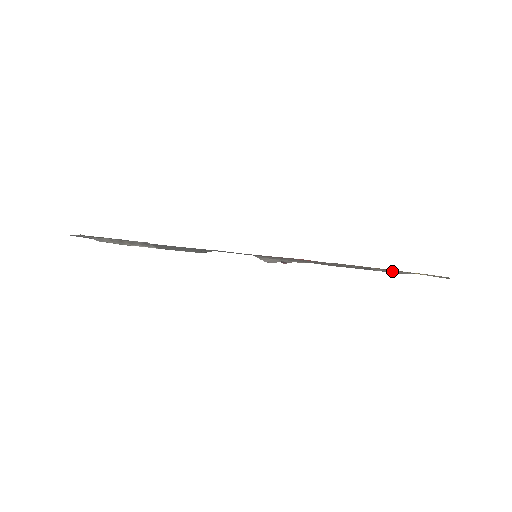
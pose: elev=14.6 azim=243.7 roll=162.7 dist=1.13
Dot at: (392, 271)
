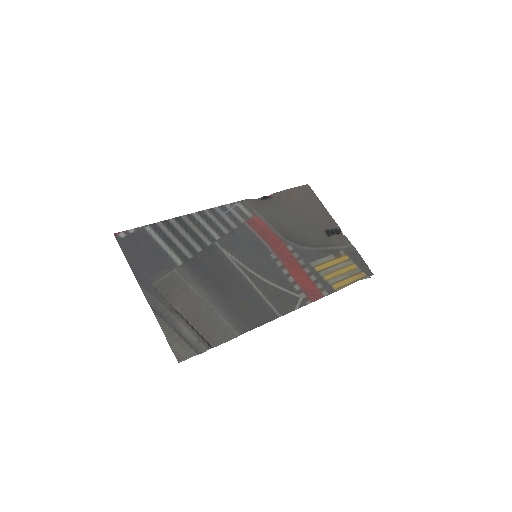
Dot at: (342, 242)
